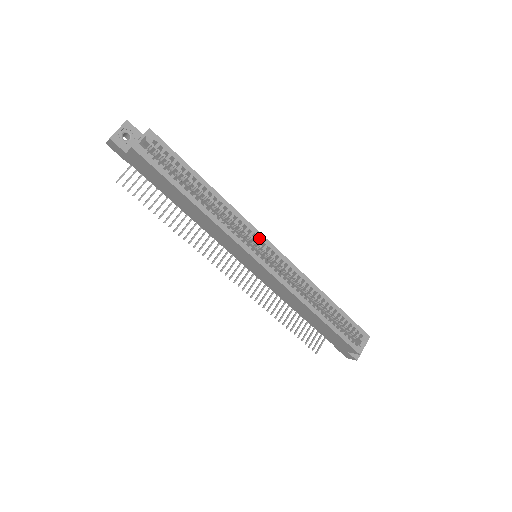
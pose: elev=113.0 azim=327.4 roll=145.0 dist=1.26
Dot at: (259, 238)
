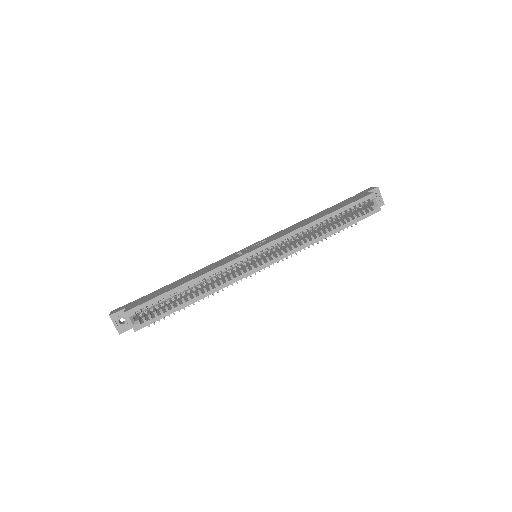
Dot at: (245, 259)
